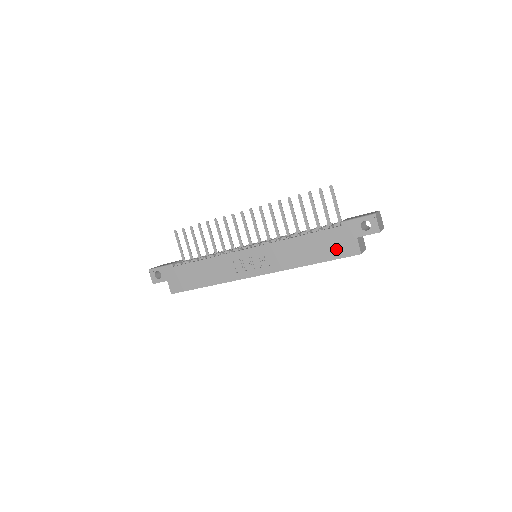
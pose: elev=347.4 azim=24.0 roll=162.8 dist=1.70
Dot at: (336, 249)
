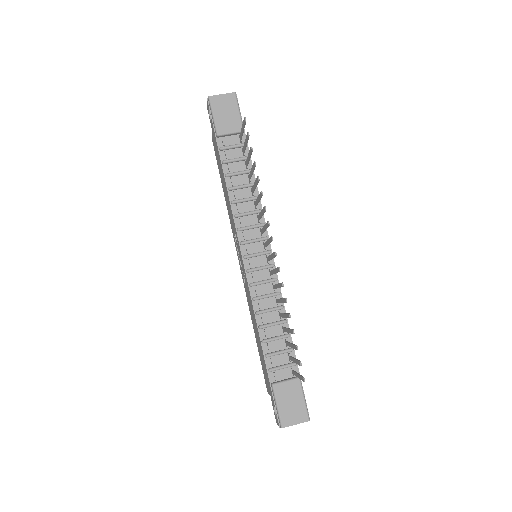
Dot at: (263, 367)
